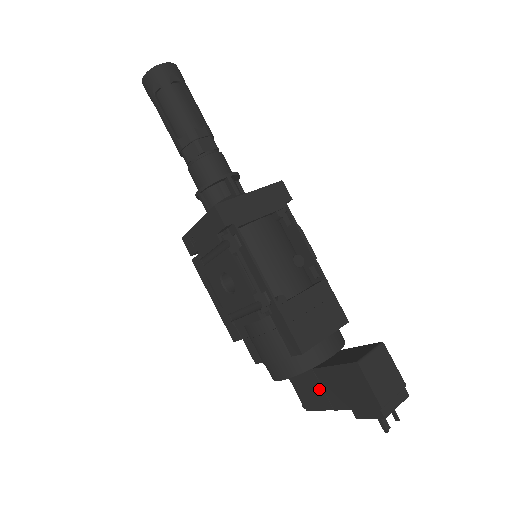
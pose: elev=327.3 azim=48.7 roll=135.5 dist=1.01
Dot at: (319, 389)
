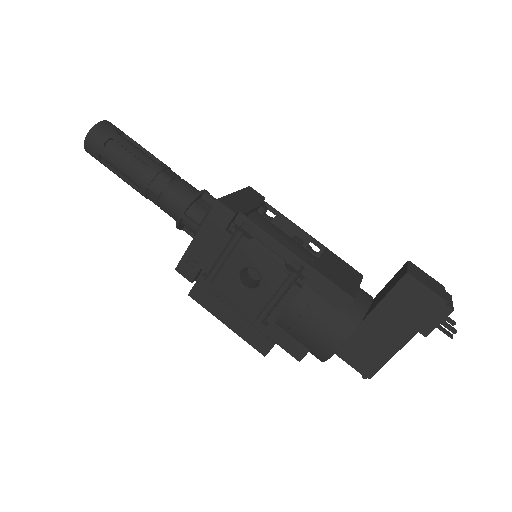
Dot at: (377, 338)
